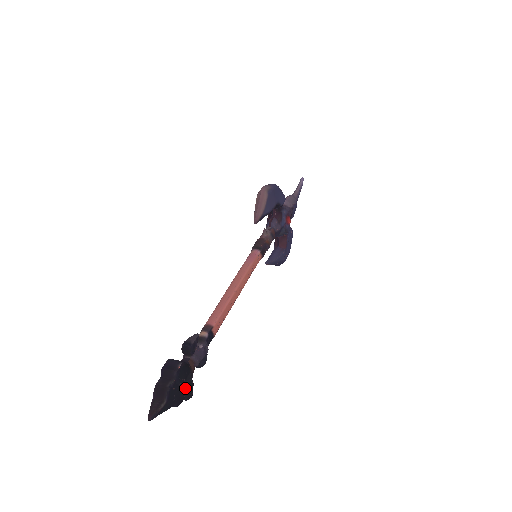
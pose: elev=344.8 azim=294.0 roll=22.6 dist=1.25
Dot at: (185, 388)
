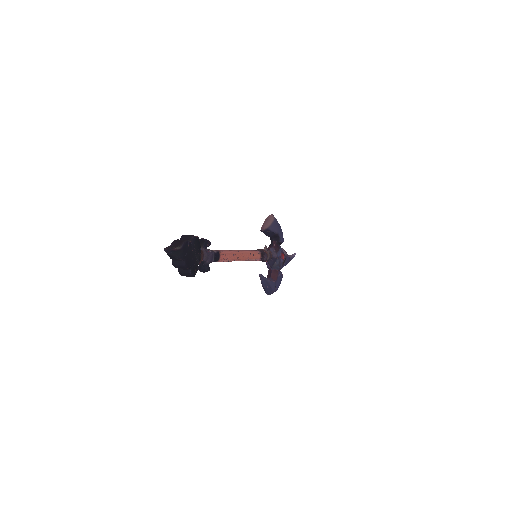
Dot at: (194, 260)
